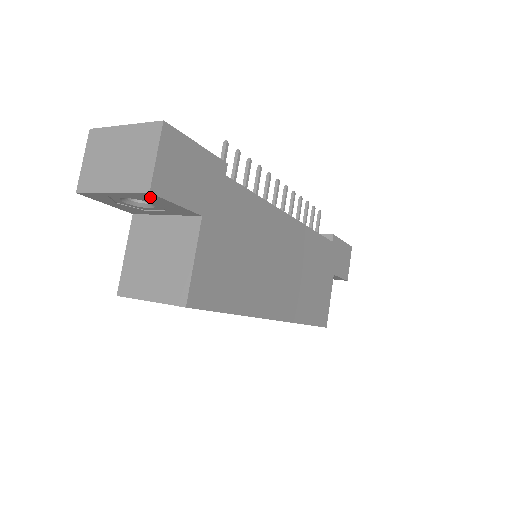
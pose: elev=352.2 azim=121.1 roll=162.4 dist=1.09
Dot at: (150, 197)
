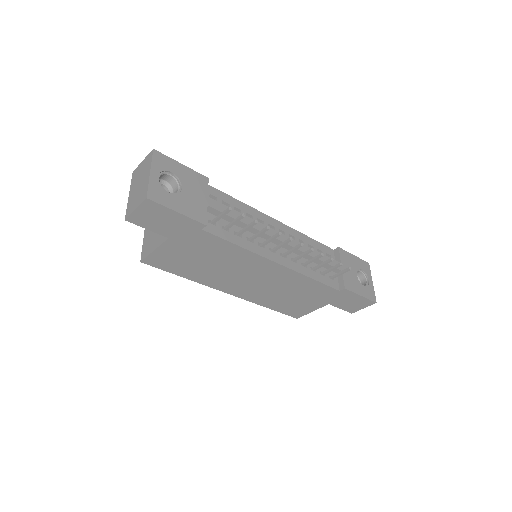
Dot at: occluded
